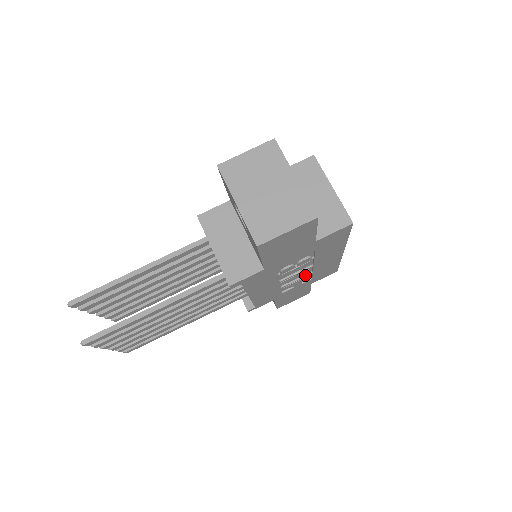
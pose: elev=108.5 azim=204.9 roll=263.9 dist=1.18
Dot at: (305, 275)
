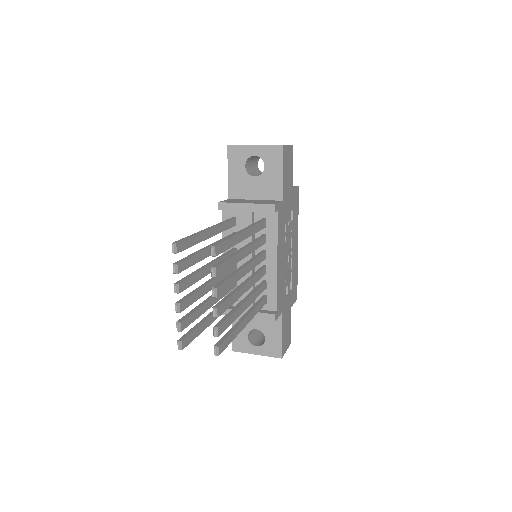
Dot at: (289, 271)
